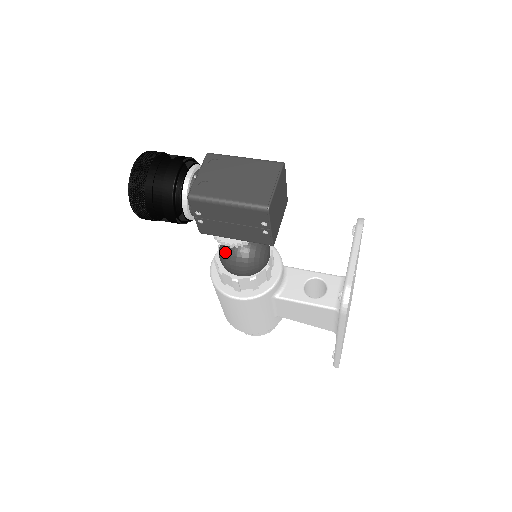
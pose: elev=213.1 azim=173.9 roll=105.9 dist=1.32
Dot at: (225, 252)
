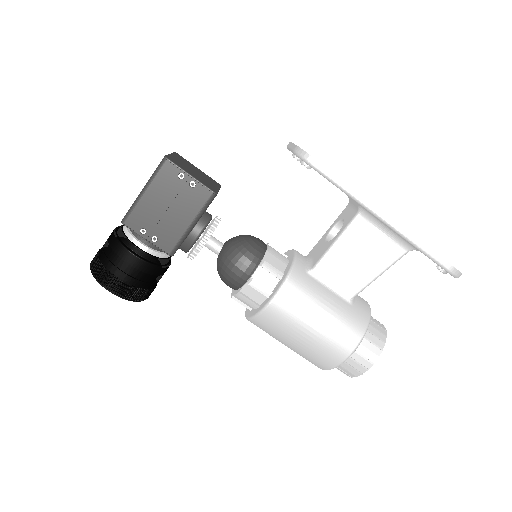
Dot at: (220, 269)
